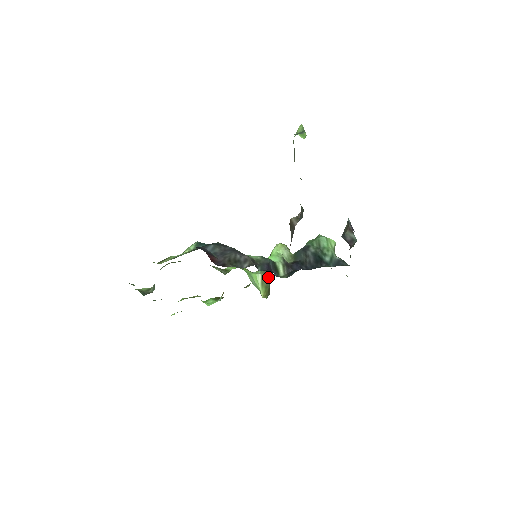
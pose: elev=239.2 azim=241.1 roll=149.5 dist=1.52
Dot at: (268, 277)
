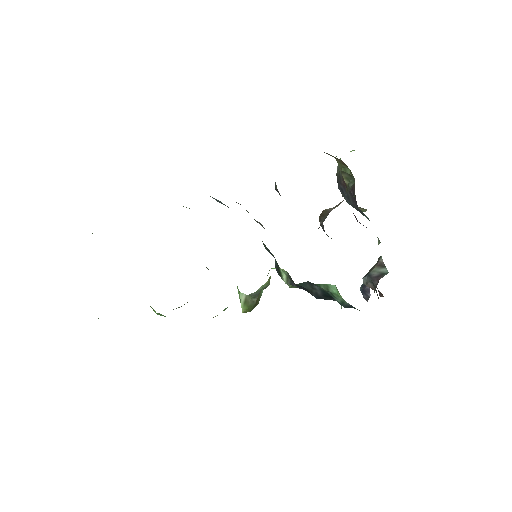
Dot at: (255, 298)
